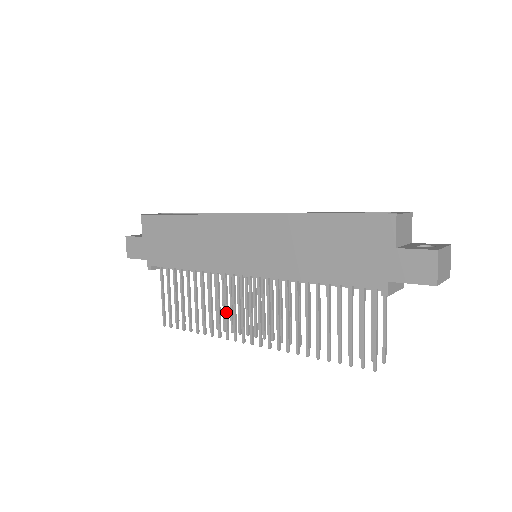
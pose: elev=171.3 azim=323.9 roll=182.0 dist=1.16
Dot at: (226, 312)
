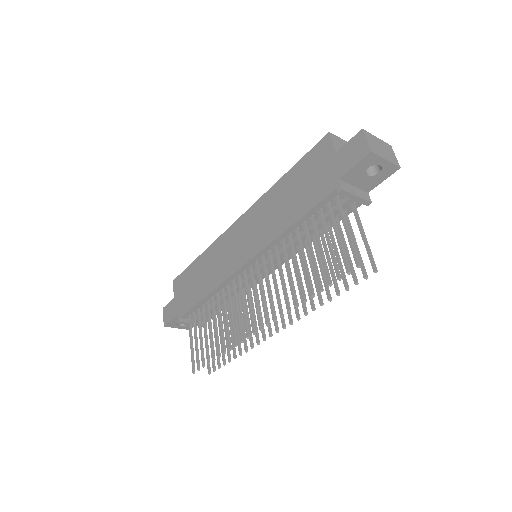
Dot at: (237, 315)
